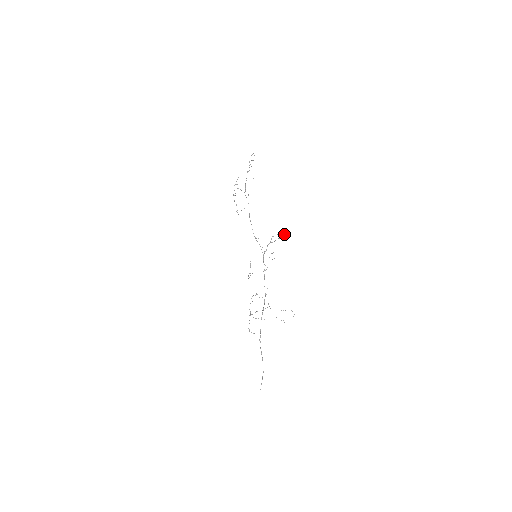
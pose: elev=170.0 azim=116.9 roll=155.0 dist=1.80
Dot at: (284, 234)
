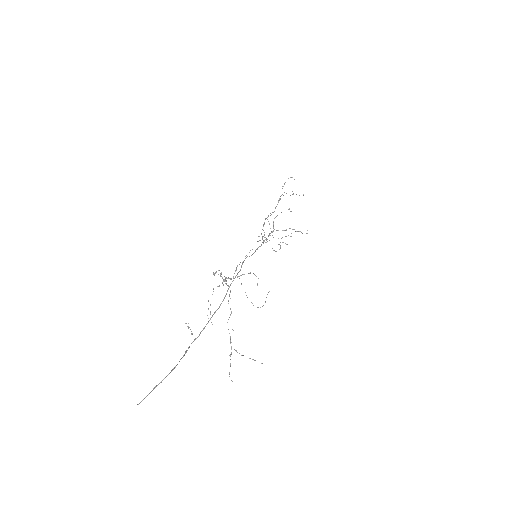
Dot at: (291, 211)
